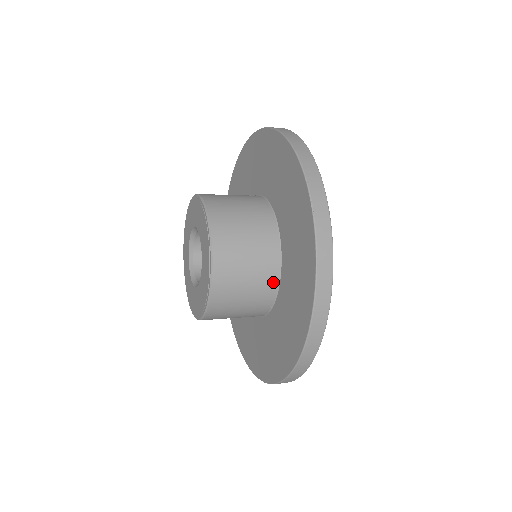
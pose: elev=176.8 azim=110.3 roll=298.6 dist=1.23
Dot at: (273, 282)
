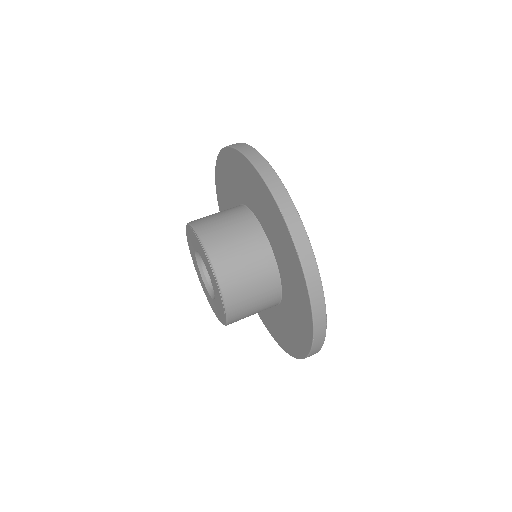
Dot at: occluded
